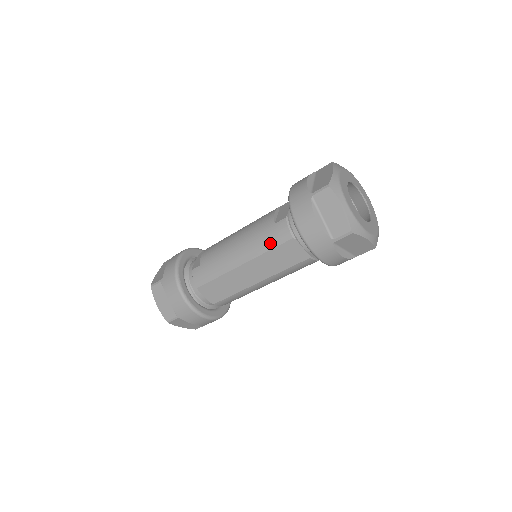
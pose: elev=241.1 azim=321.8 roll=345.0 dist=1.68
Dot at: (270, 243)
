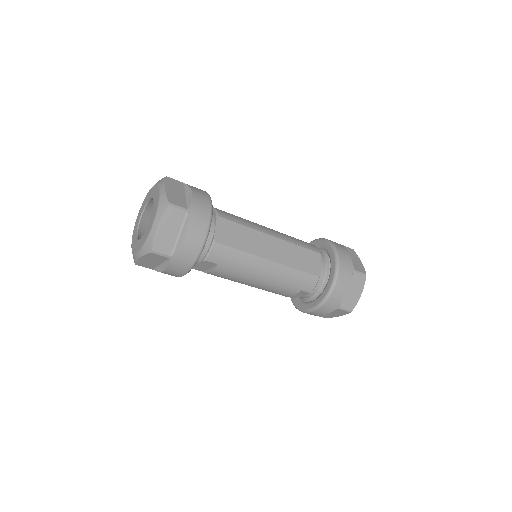
Dot at: (302, 244)
